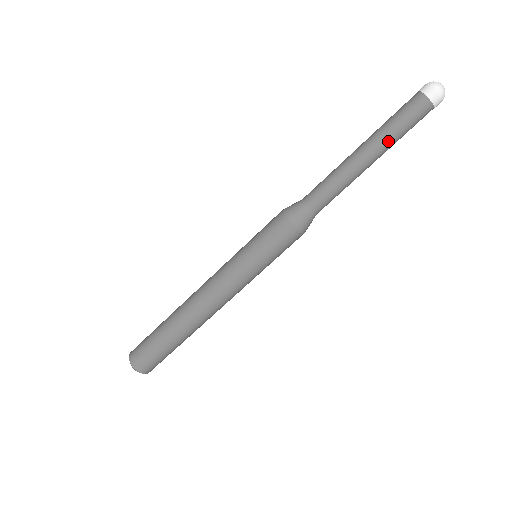
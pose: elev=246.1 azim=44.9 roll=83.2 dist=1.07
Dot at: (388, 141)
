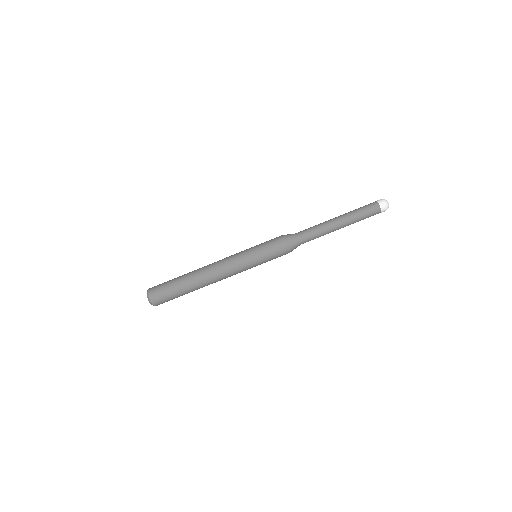
Dot at: (351, 215)
